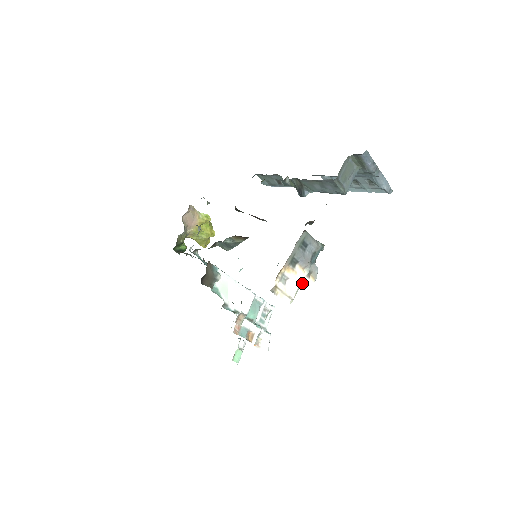
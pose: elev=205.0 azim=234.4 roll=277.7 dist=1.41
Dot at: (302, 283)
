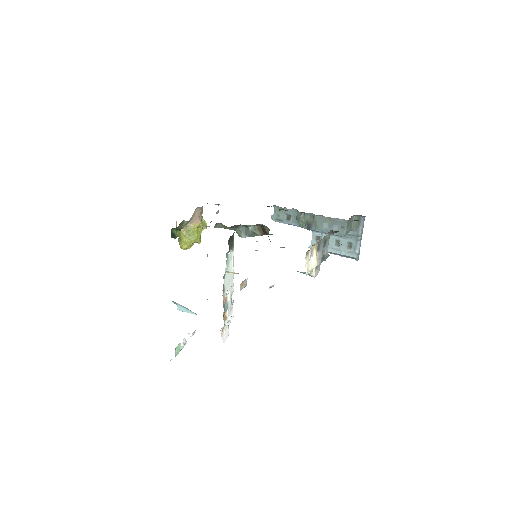
Dot at: (312, 270)
